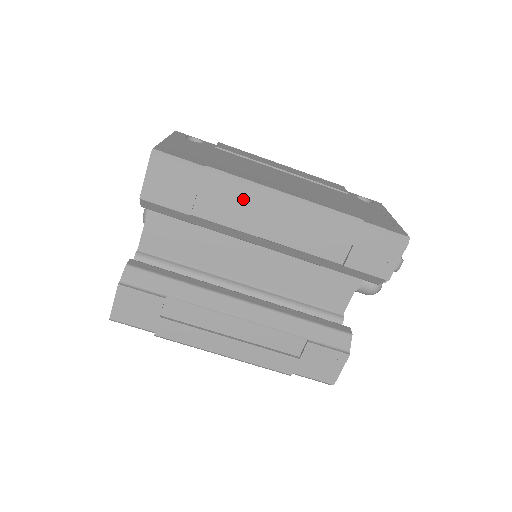
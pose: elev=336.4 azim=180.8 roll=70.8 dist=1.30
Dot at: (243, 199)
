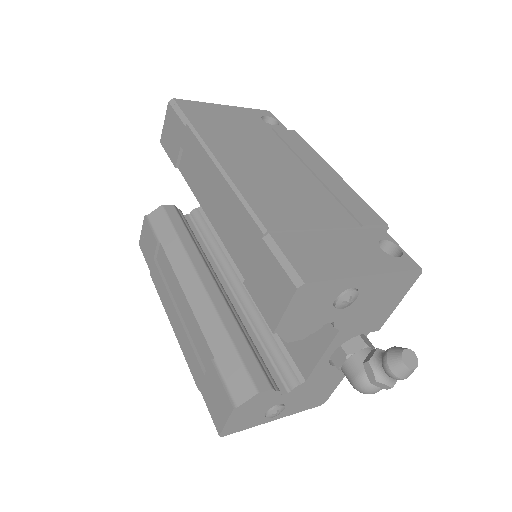
Dot at: (199, 163)
